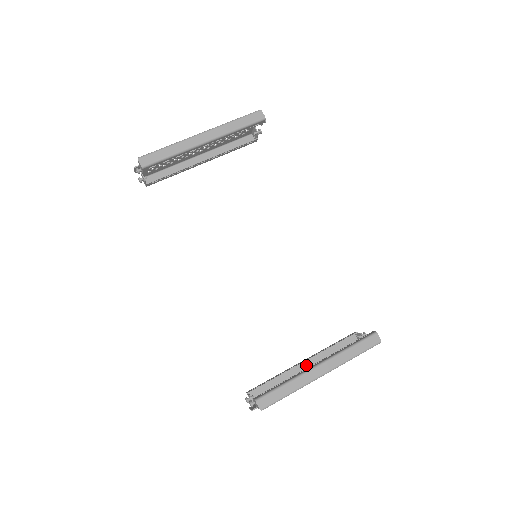
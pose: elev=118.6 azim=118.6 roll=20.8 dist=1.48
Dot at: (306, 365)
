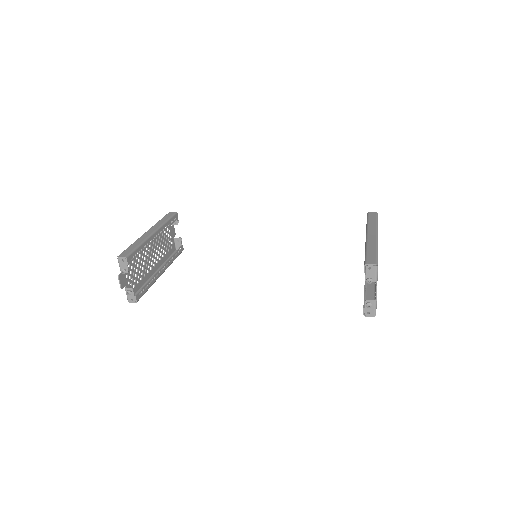
Dot at: occluded
